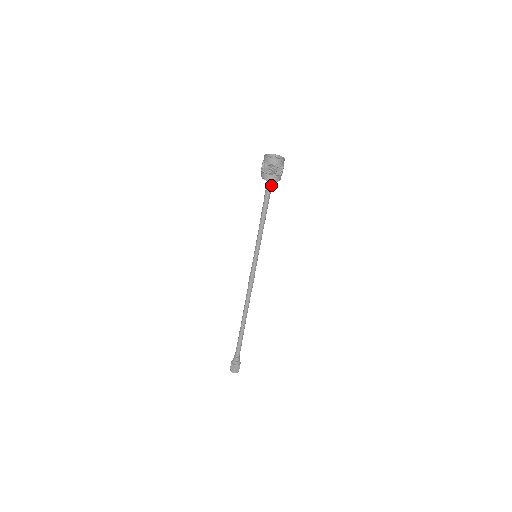
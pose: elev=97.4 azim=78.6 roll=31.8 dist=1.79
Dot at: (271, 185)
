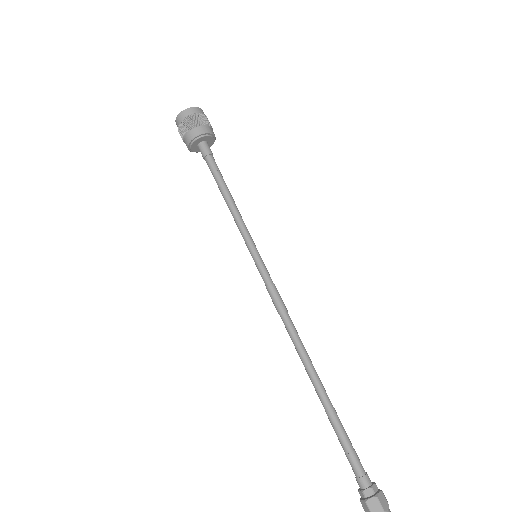
Dot at: (208, 148)
